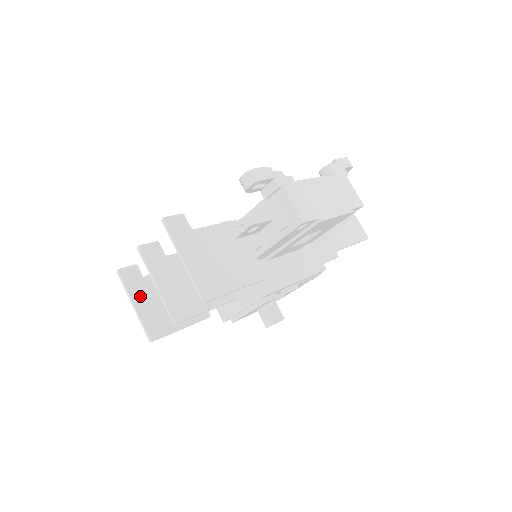
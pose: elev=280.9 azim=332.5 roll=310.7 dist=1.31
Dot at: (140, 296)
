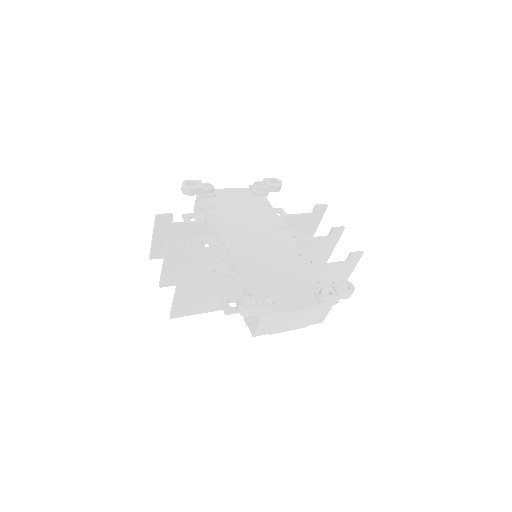
Dot at: (161, 234)
